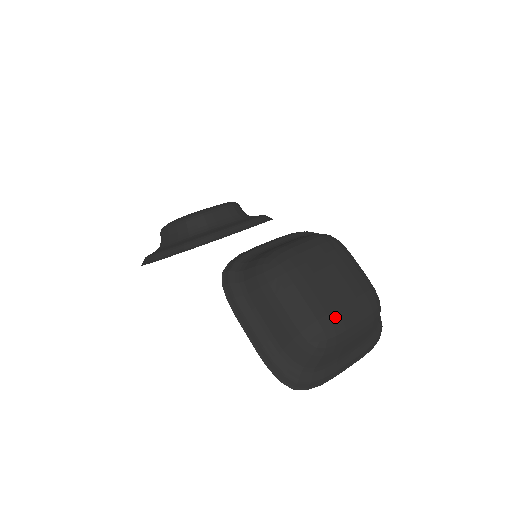
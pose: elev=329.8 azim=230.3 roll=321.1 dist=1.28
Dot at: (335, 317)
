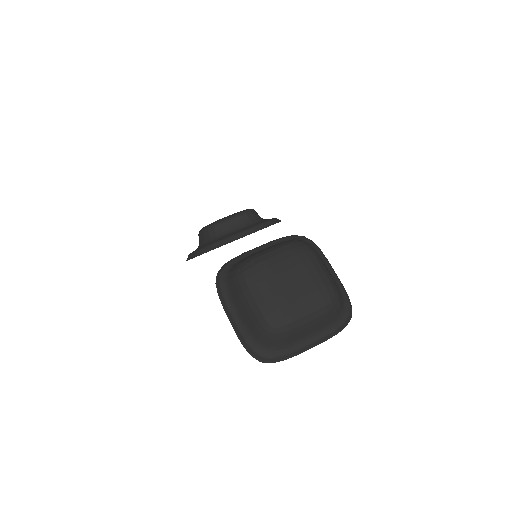
Dot at: (286, 310)
